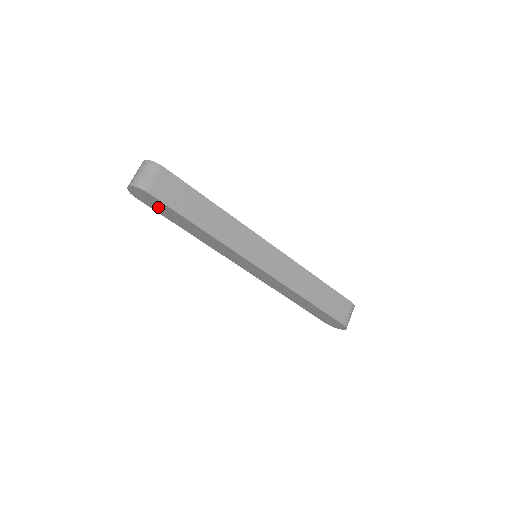
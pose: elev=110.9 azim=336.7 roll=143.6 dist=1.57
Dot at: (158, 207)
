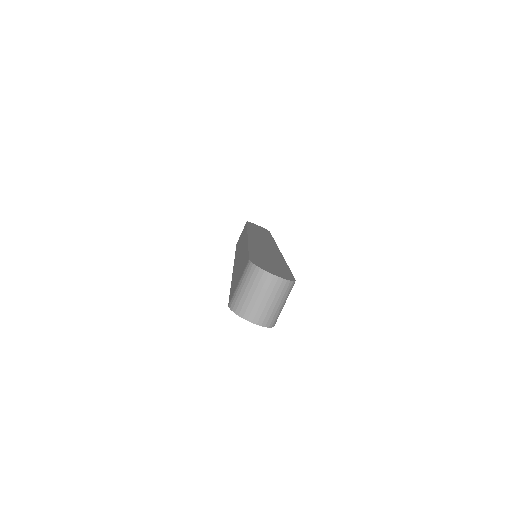
Dot at: occluded
